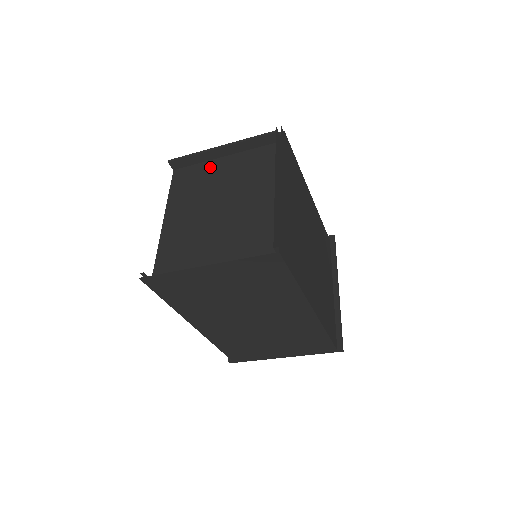
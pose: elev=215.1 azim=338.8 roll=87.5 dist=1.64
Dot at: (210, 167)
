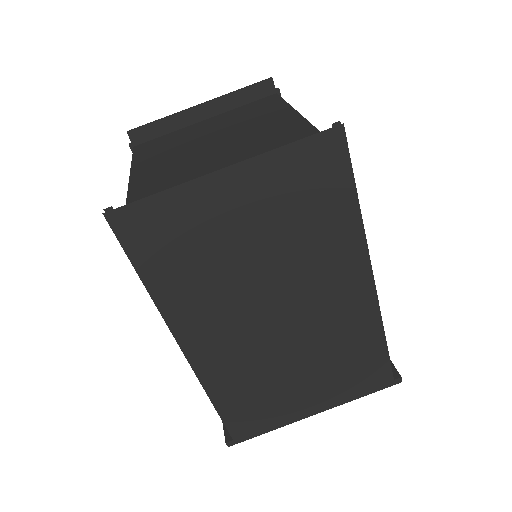
Dot at: (188, 130)
